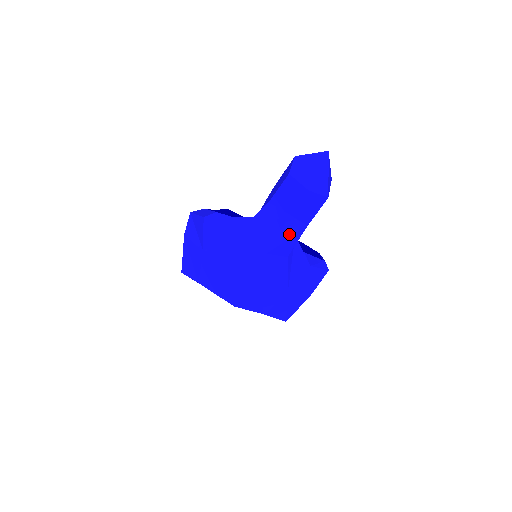
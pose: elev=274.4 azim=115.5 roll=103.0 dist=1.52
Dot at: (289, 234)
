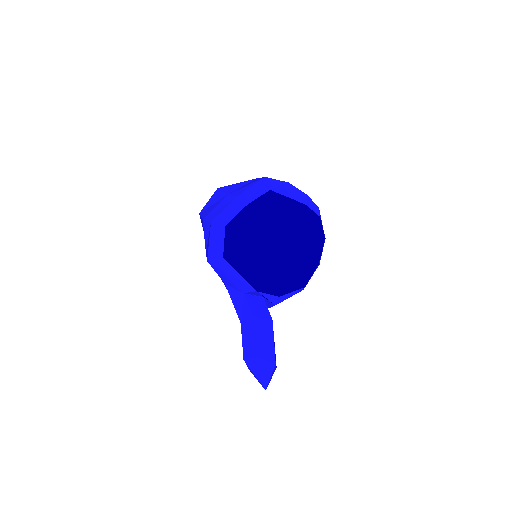
Dot at: occluded
